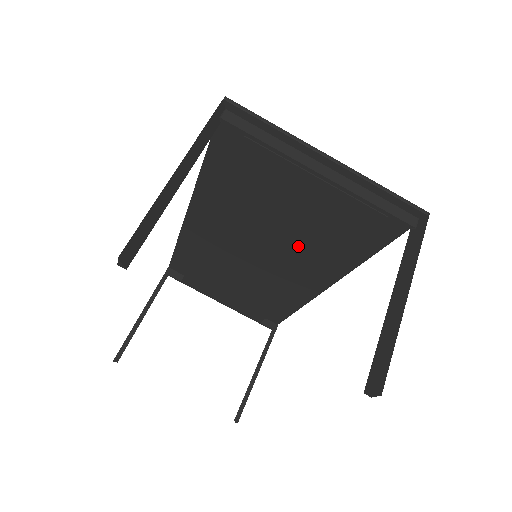
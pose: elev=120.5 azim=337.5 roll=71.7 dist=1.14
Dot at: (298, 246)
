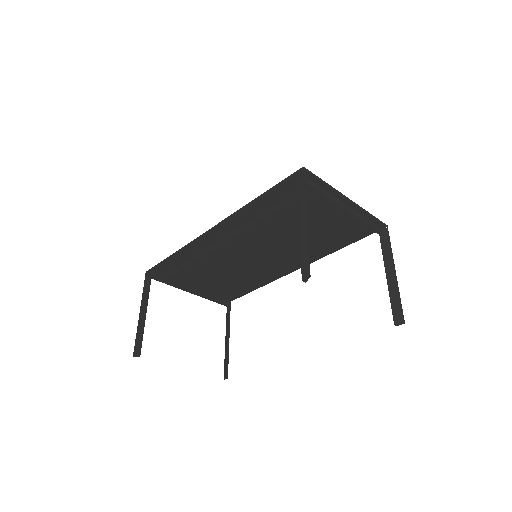
Dot at: (299, 248)
